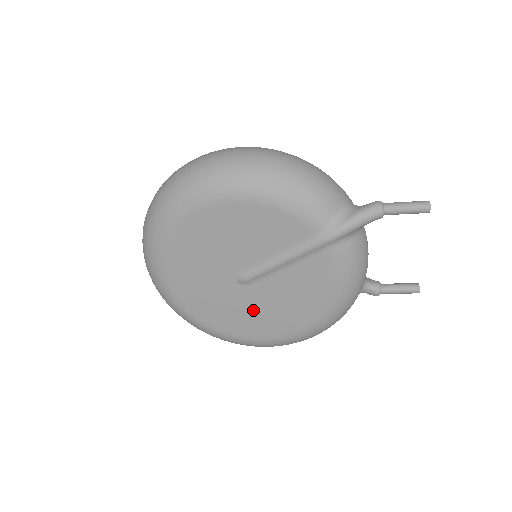
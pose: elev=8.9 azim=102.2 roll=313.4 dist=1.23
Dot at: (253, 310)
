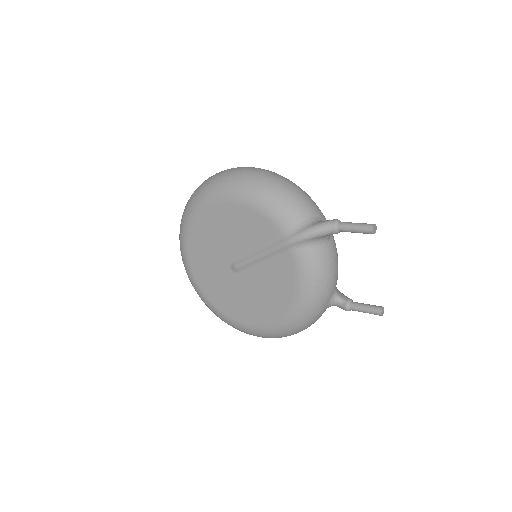
Dot at: (242, 296)
